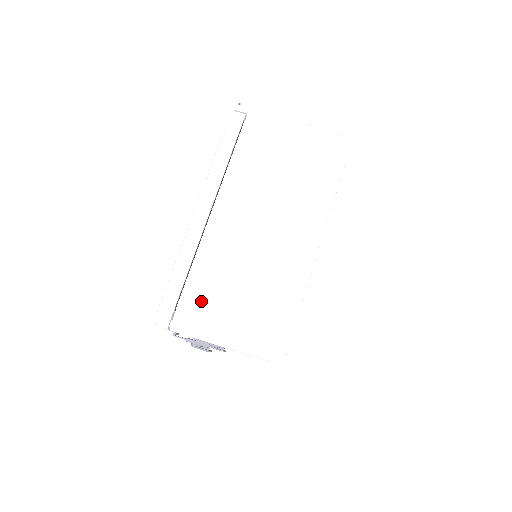
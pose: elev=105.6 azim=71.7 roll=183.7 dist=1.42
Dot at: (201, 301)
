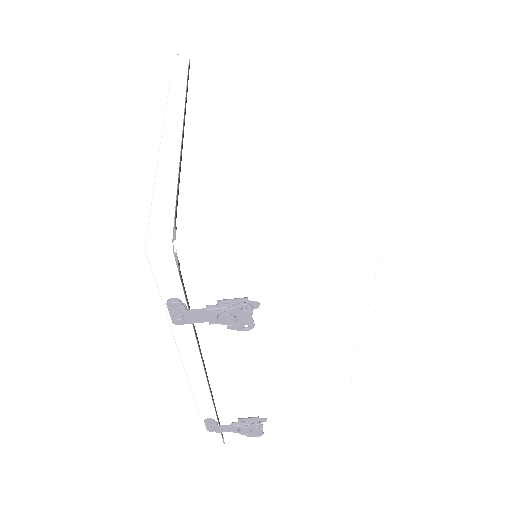
Dot at: (213, 200)
